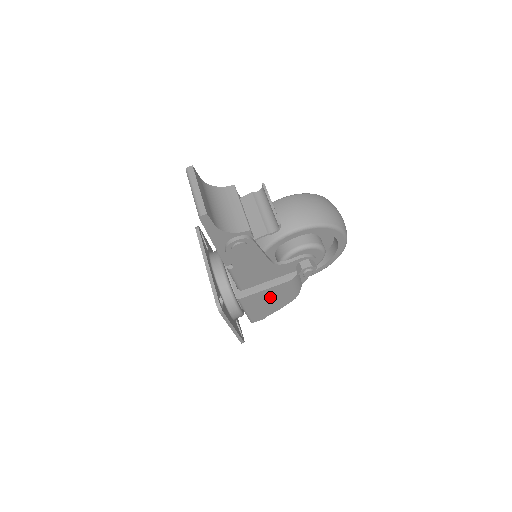
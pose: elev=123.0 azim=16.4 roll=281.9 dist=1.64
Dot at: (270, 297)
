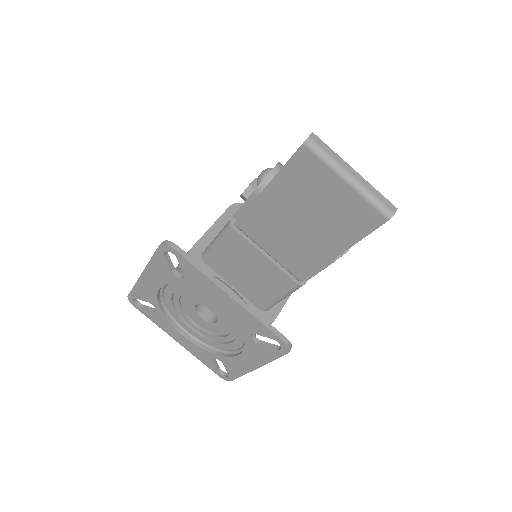
Dot at: occluded
